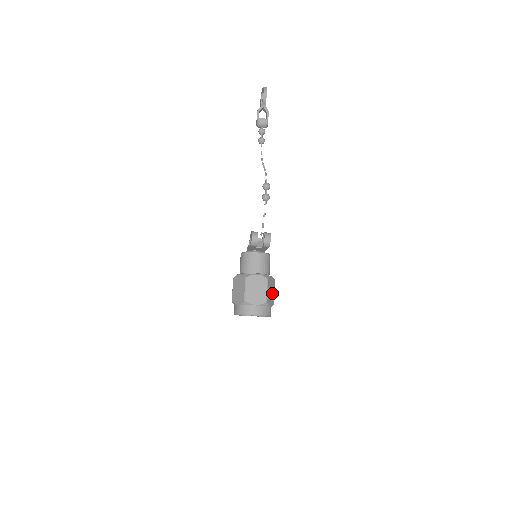
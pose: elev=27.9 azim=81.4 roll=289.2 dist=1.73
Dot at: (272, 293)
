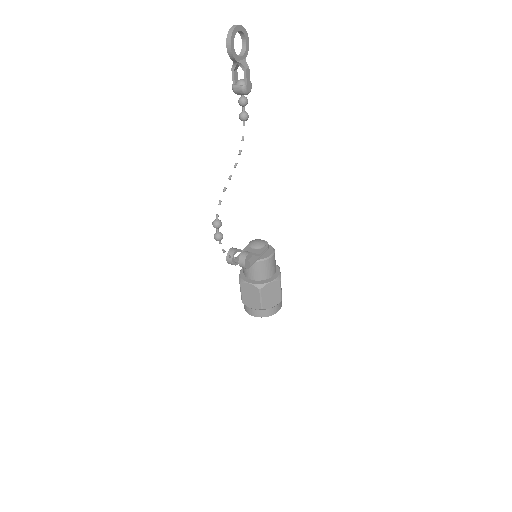
Dot at: (274, 295)
